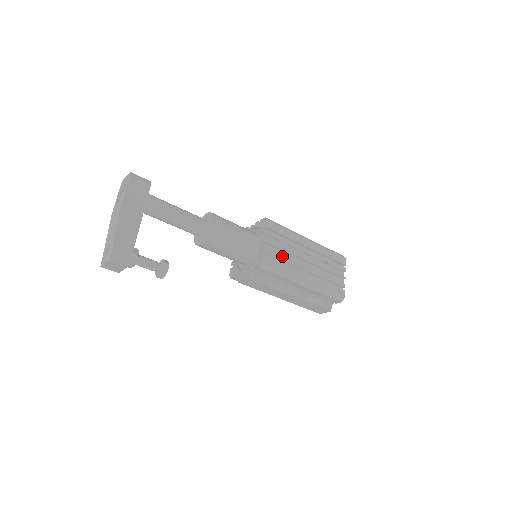
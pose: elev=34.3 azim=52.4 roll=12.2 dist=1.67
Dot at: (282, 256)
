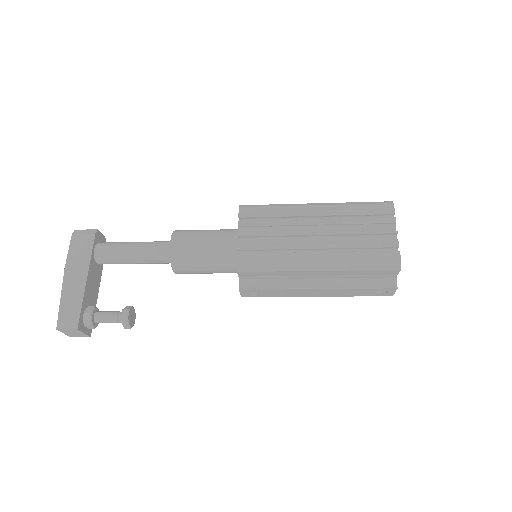
Dot at: (270, 244)
